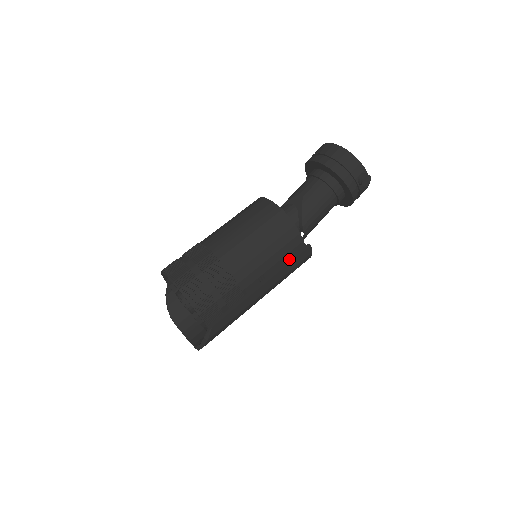
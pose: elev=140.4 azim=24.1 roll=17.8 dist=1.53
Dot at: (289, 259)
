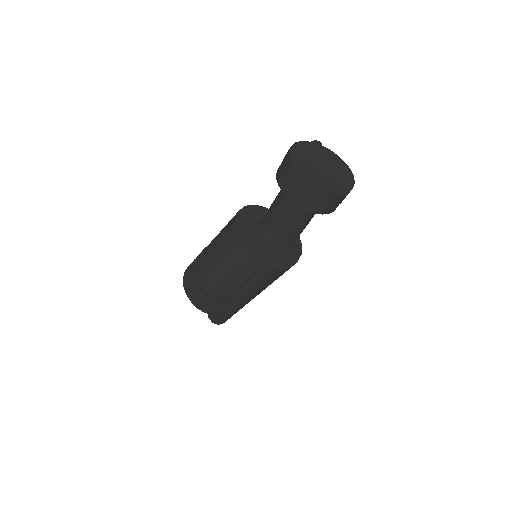
Dot at: (253, 274)
